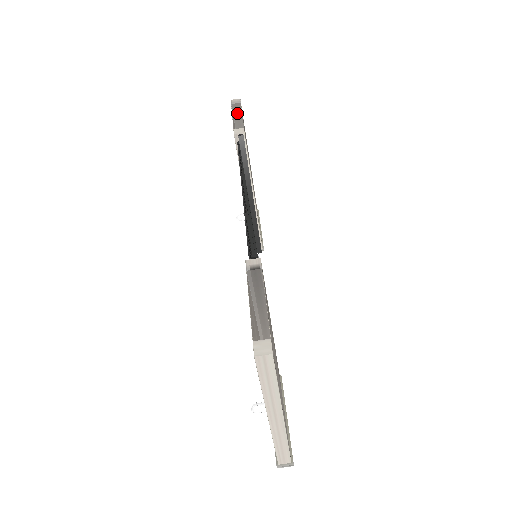
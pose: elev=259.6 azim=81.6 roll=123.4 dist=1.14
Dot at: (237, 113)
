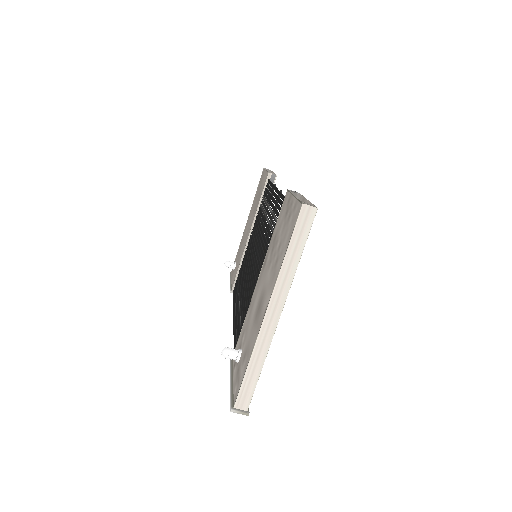
Dot at: occluded
